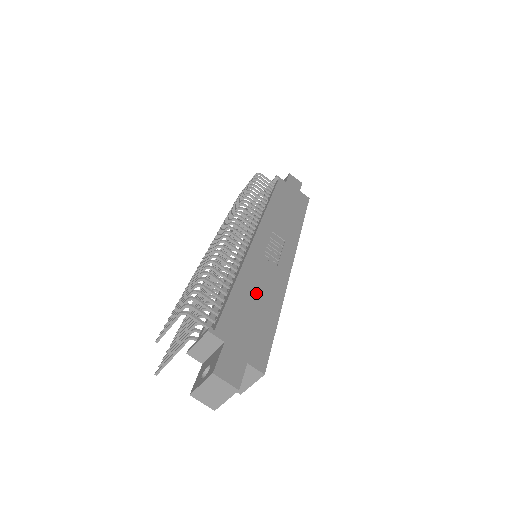
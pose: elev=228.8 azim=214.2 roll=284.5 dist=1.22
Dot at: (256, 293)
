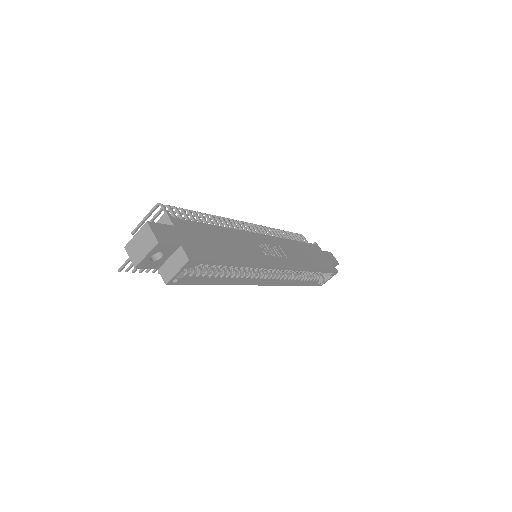
Dot at: (229, 242)
